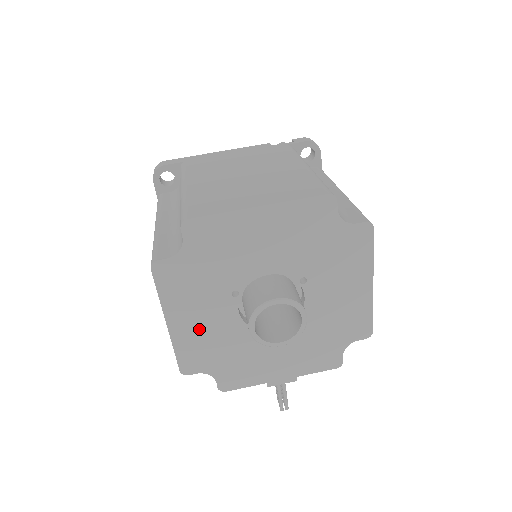
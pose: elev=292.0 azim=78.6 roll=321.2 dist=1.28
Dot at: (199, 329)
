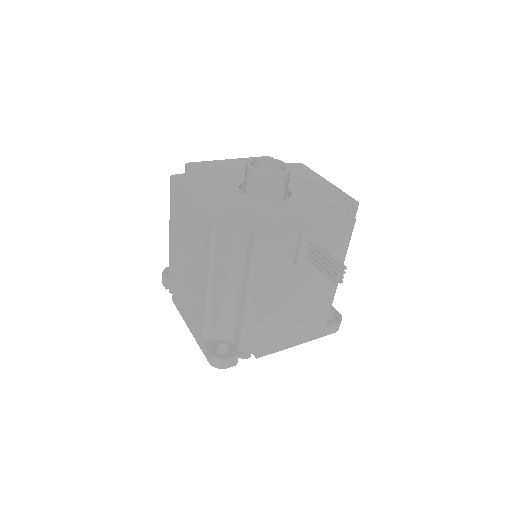
Dot at: (217, 202)
